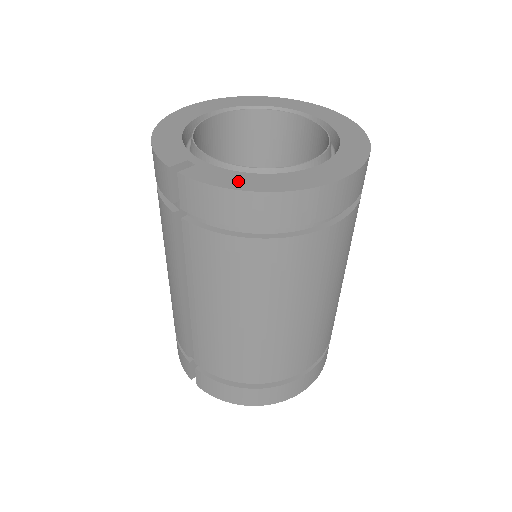
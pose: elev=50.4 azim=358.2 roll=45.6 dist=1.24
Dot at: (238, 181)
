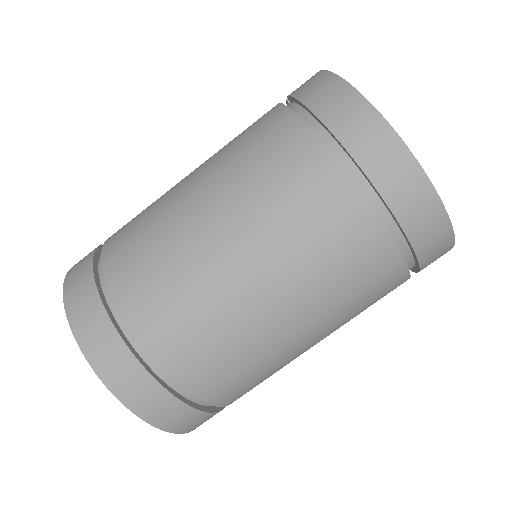
Dot at: occluded
